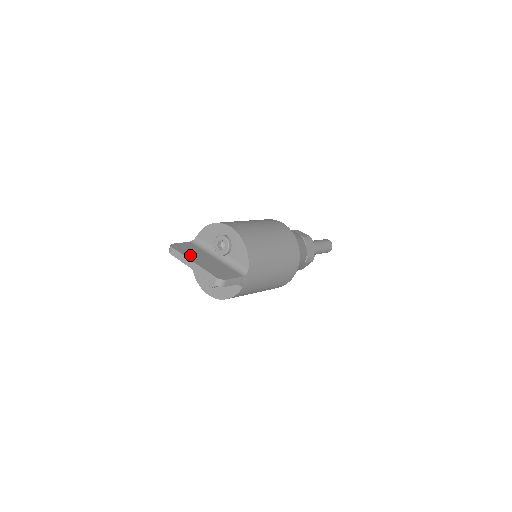
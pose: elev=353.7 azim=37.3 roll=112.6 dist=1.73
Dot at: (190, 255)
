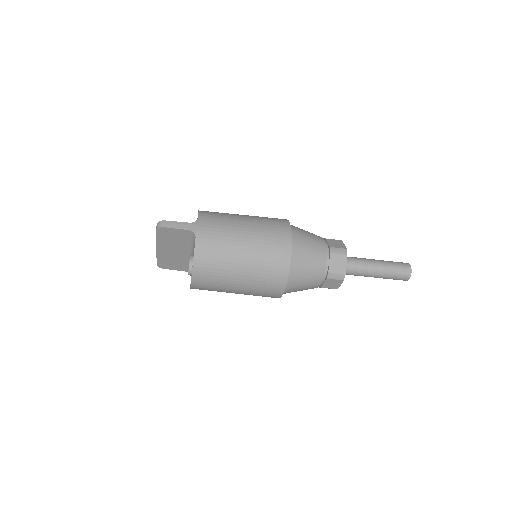
Dot at: occluded
